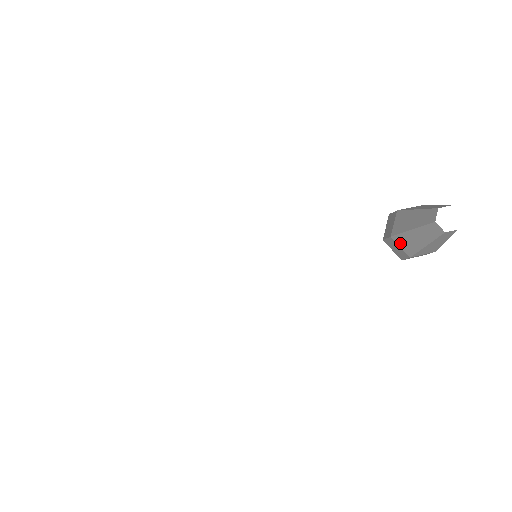
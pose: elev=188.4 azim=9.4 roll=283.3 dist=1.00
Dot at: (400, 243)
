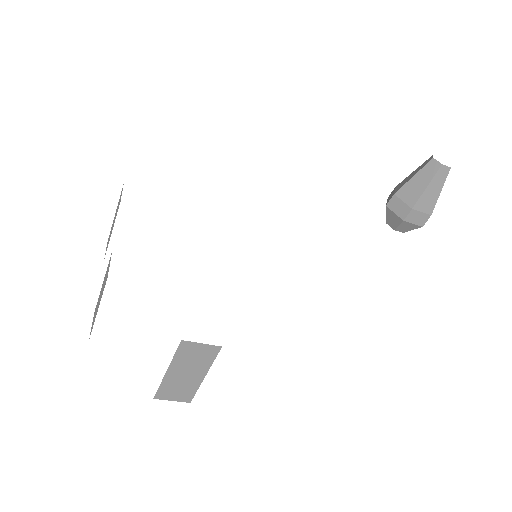
Dot at: (403, 197)
